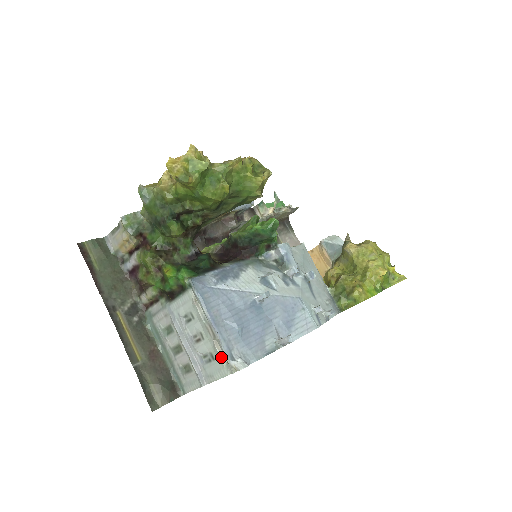
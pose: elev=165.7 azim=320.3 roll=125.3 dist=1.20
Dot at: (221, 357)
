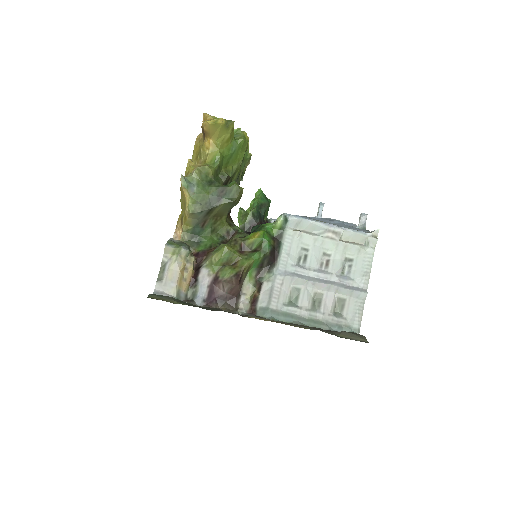
Dot at: (357, 245)
